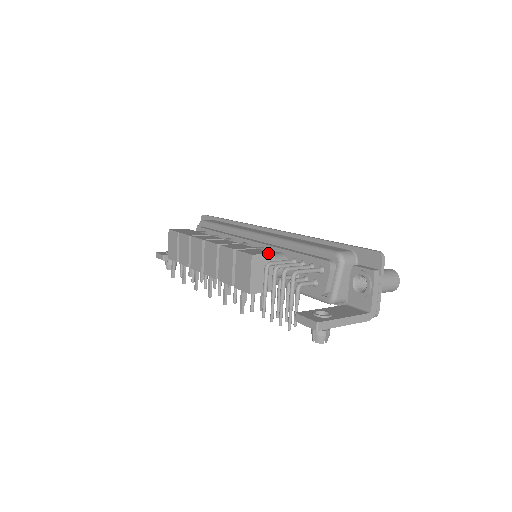
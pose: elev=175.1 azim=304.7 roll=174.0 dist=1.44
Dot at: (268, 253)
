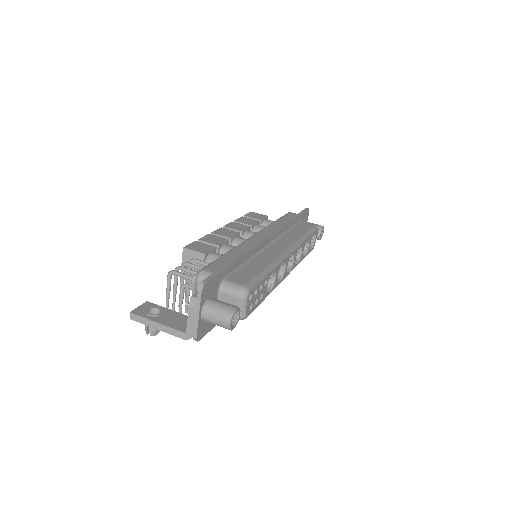
Dot at: (200, 251)
